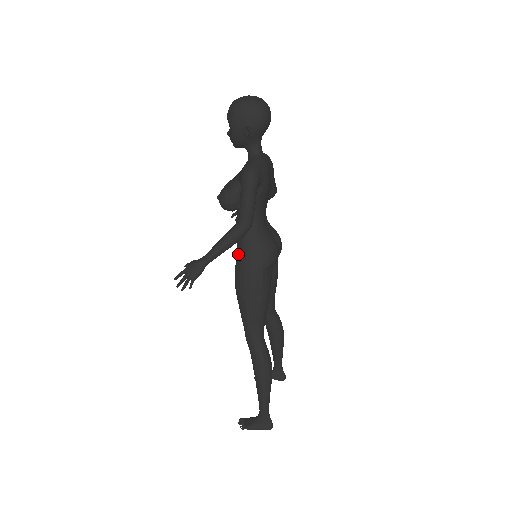
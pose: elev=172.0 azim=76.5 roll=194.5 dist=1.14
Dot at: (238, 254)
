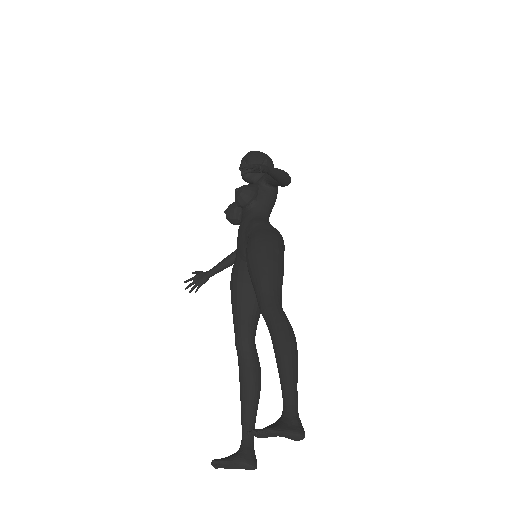
Dot at: (253, 230)
